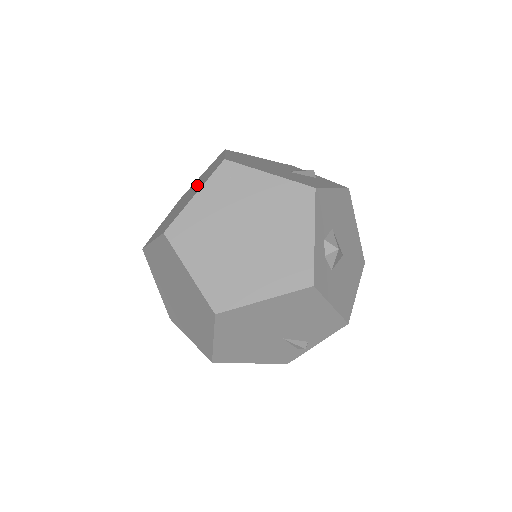
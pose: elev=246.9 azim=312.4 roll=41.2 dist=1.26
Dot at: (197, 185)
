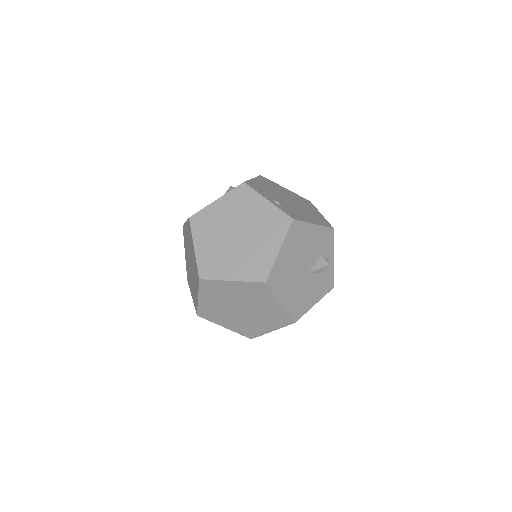
Dot at: (248, 242)
